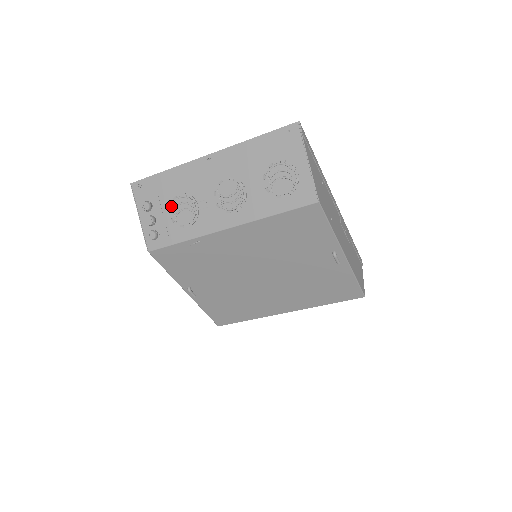
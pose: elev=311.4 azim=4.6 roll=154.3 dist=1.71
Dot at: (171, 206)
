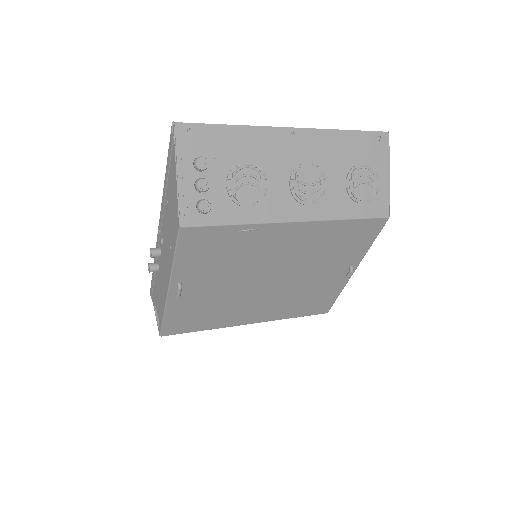
Dot at: (233, 174)
